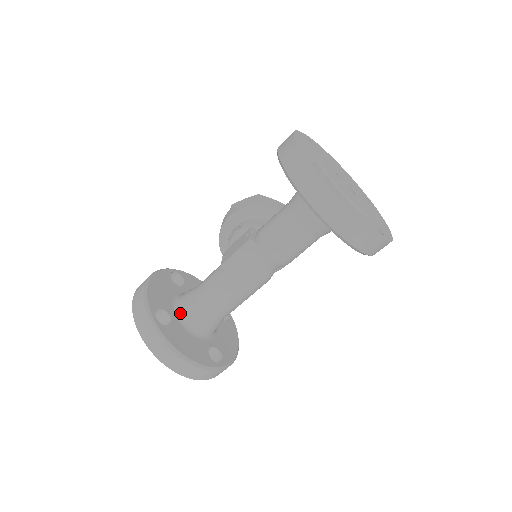
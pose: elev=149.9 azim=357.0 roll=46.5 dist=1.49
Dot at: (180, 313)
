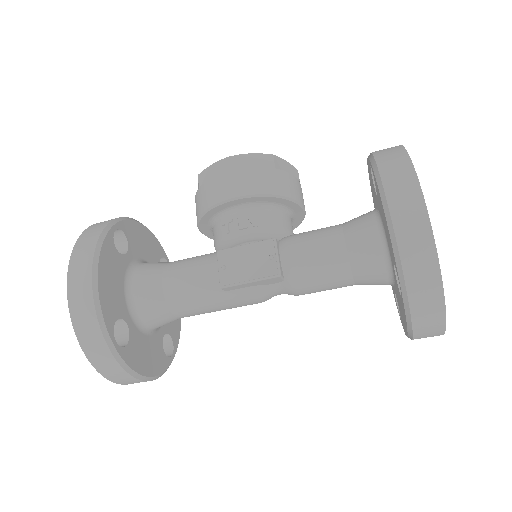
Dot at: (137, 313)
